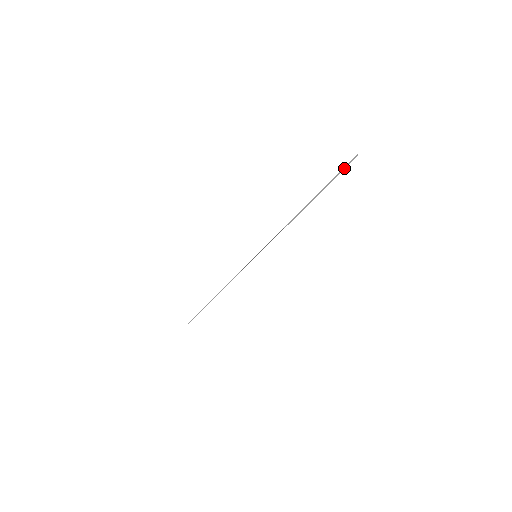
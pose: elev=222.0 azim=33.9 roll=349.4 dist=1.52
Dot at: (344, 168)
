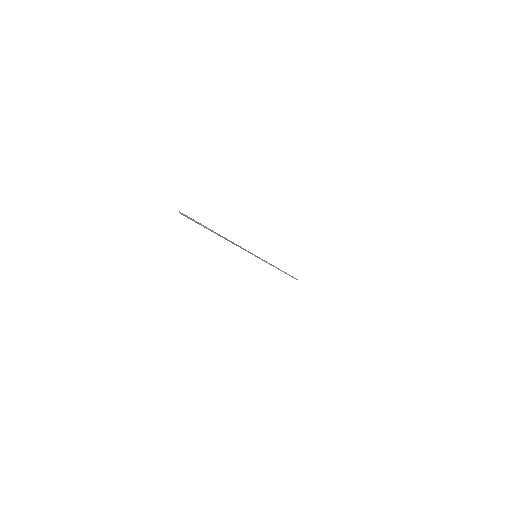
Dot at: occluded
